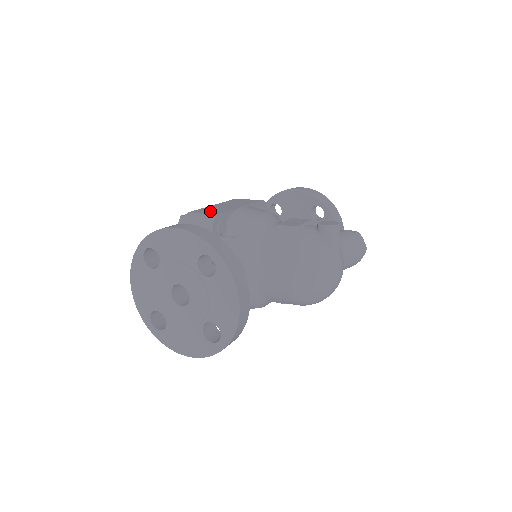
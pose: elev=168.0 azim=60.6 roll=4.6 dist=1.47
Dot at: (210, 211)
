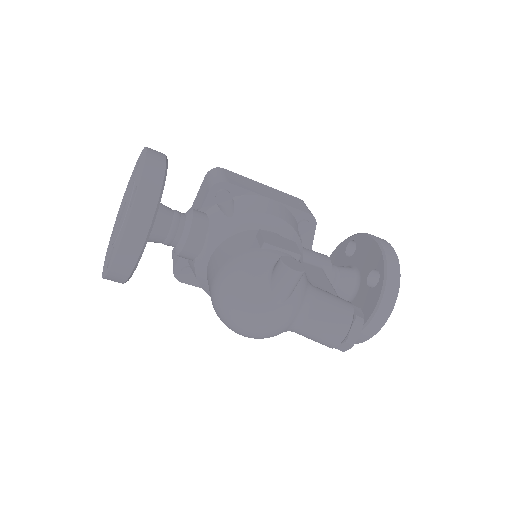
Dot at: (234, 178)
